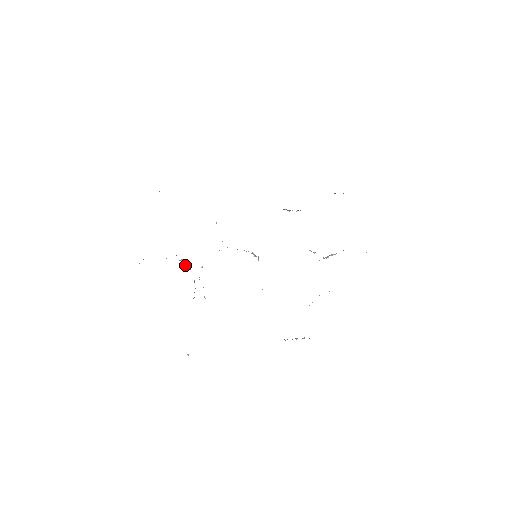
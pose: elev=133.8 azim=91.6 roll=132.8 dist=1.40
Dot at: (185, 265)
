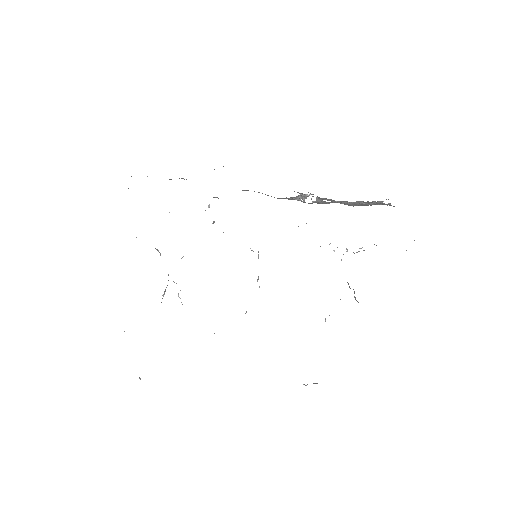
Dot at: (160, 253)
